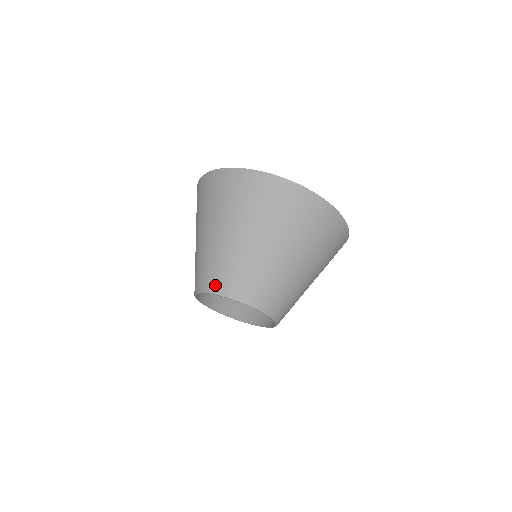
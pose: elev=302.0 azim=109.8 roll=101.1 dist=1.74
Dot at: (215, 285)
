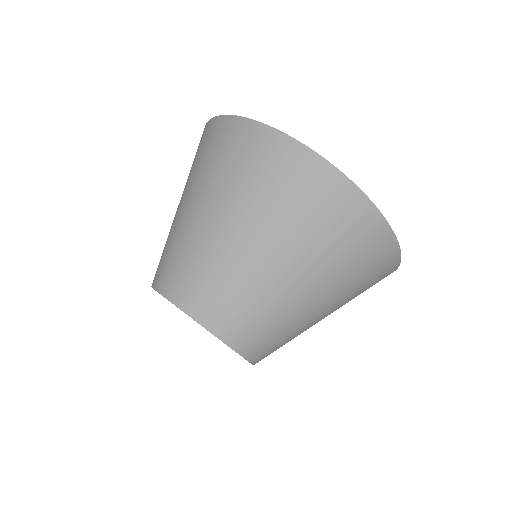
Dot at: (198, 306)
